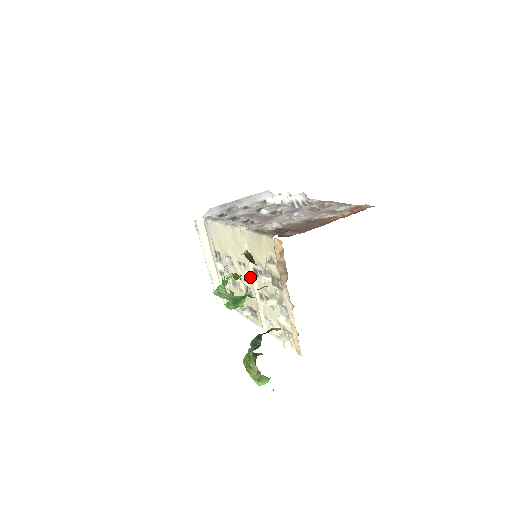
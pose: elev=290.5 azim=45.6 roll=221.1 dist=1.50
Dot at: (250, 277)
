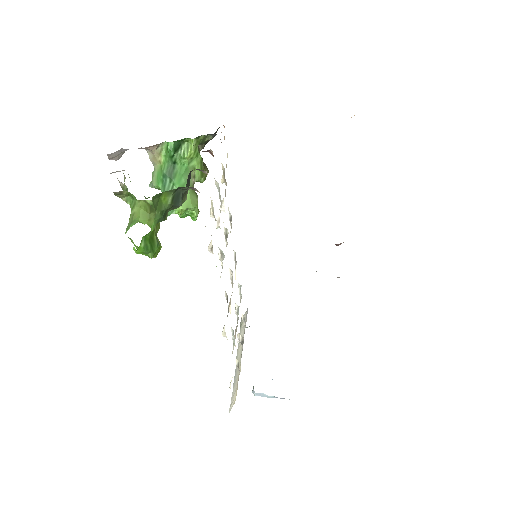
Dot at: occluded
